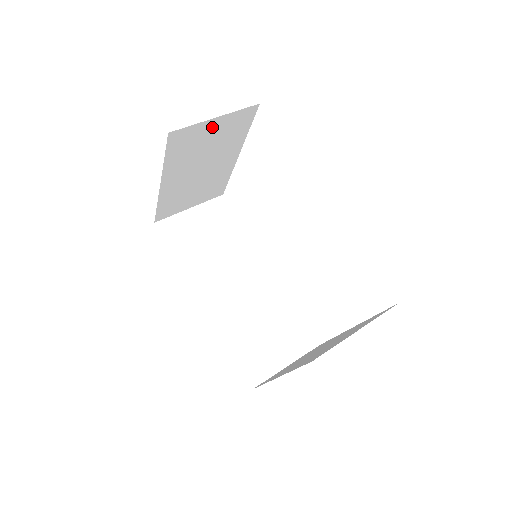
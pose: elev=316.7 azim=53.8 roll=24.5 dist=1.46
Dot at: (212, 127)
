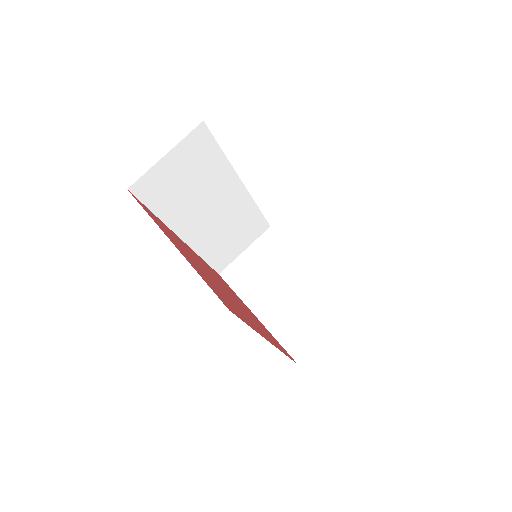
Dot at: occluded
